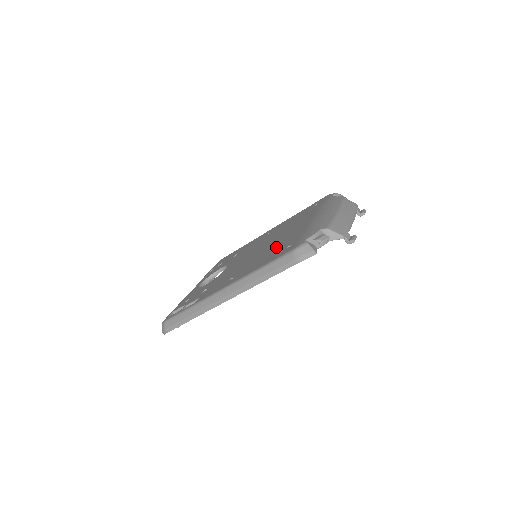
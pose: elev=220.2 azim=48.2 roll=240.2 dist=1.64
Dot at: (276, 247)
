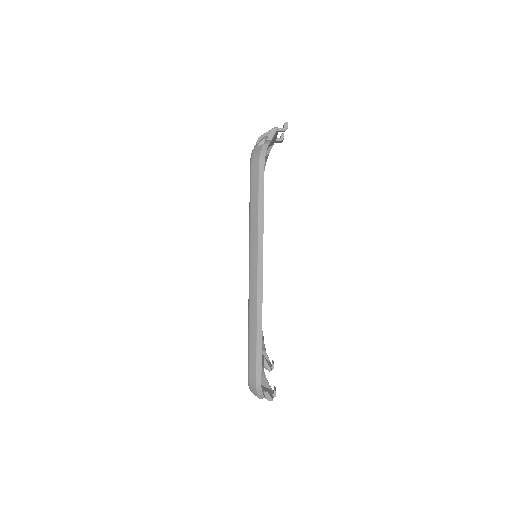
Dot at: occluded
